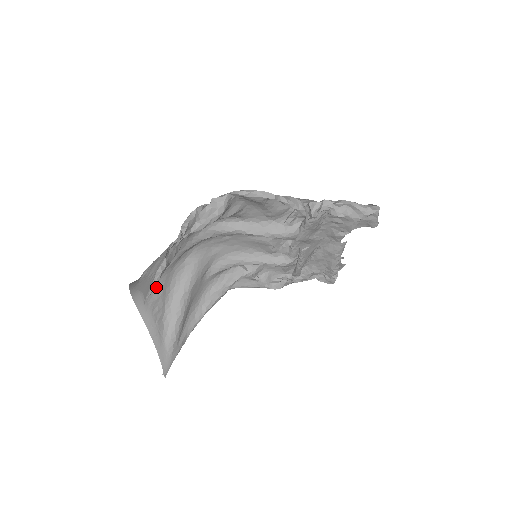
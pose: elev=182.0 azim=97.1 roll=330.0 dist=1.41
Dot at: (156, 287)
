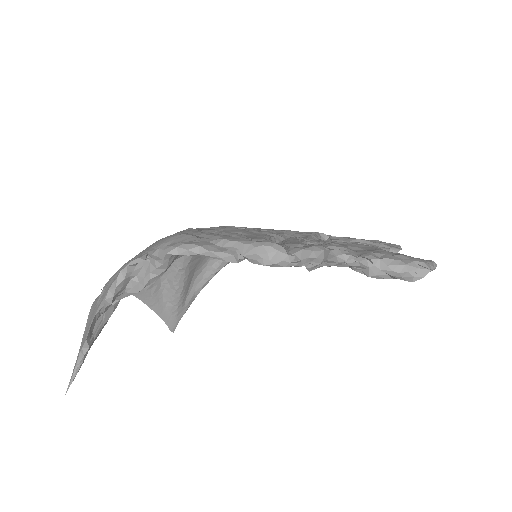
Dot at: occluded
